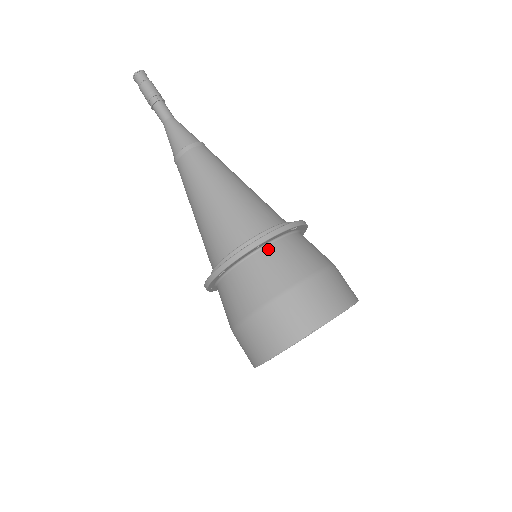
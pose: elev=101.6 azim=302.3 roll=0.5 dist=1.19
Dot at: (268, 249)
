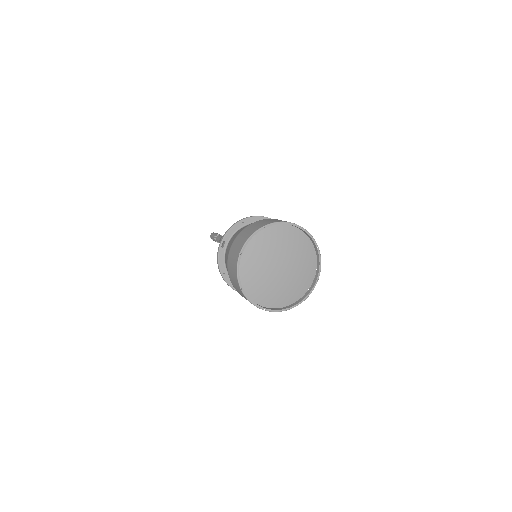
Dot at: occluded
